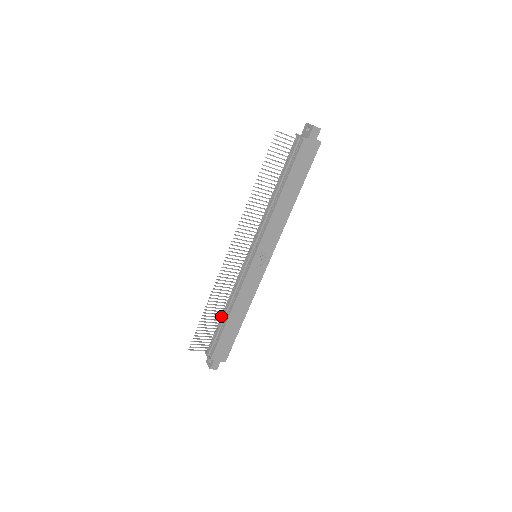
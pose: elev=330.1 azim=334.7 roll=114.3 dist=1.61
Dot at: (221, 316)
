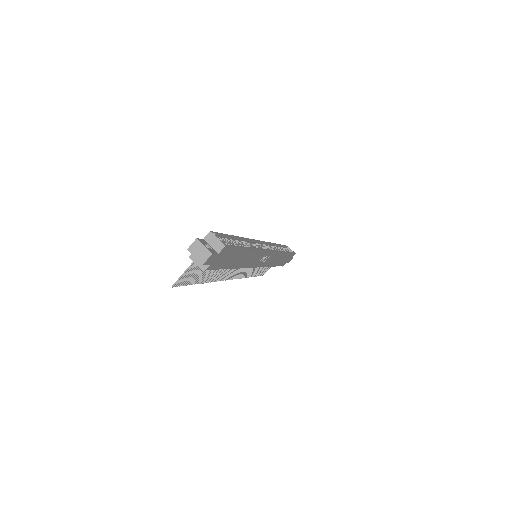
Dot at: occluded
